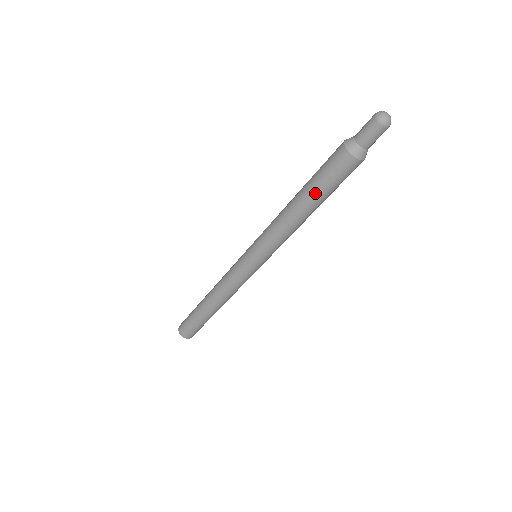
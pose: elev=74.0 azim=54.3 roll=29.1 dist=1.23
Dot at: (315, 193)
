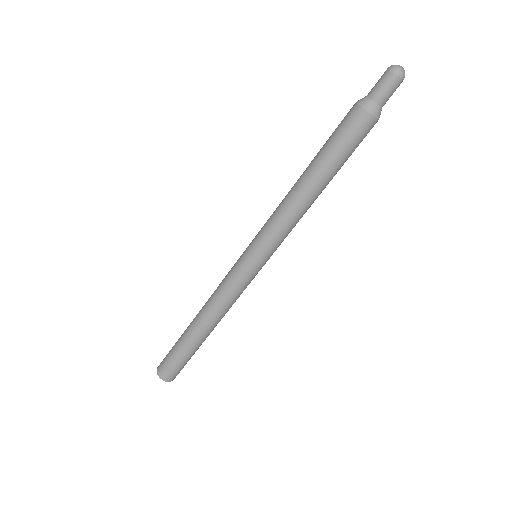
Dot at: (330, 164)
